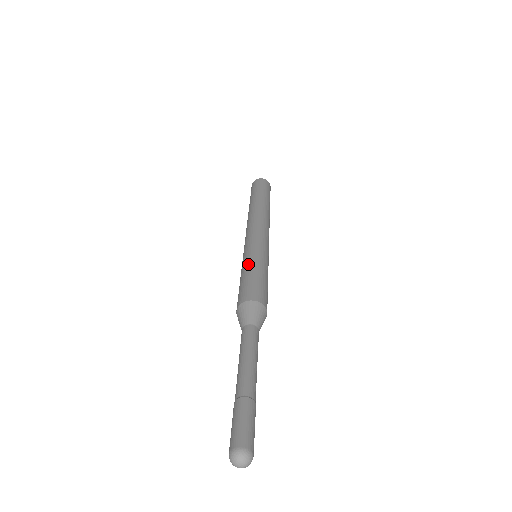
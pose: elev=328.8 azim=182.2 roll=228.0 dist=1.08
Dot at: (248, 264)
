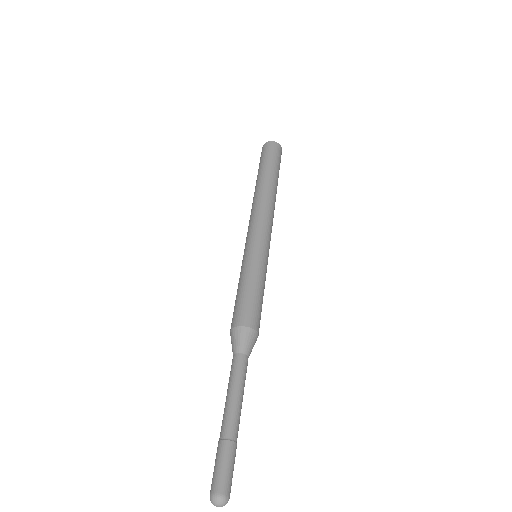
Dot at: (254, 275)
